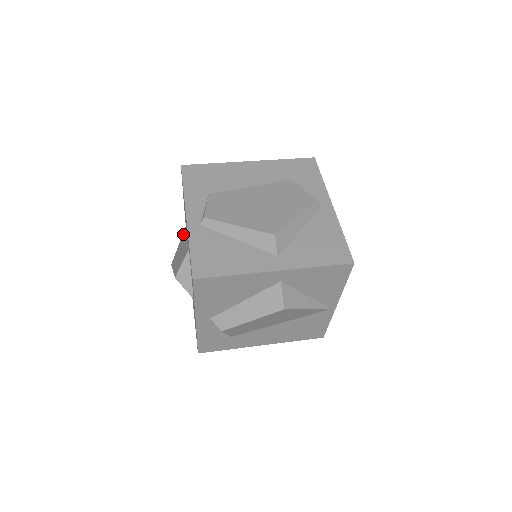
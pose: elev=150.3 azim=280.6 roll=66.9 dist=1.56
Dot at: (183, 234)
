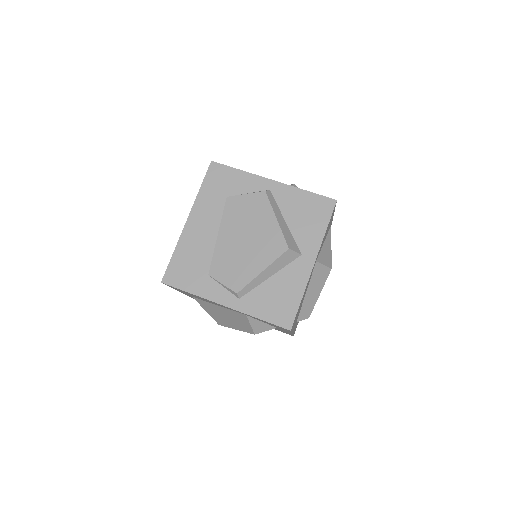
Dot at: (201, 304)
